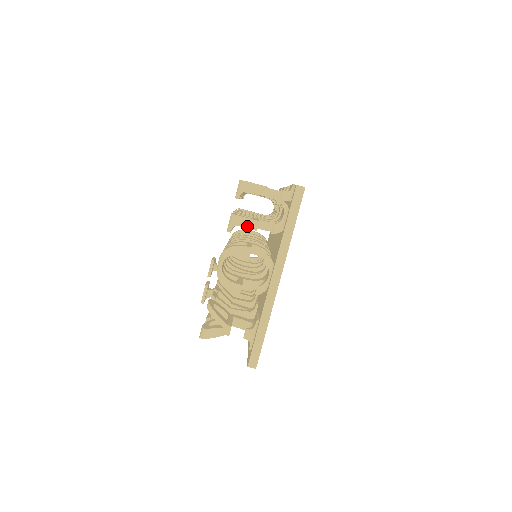
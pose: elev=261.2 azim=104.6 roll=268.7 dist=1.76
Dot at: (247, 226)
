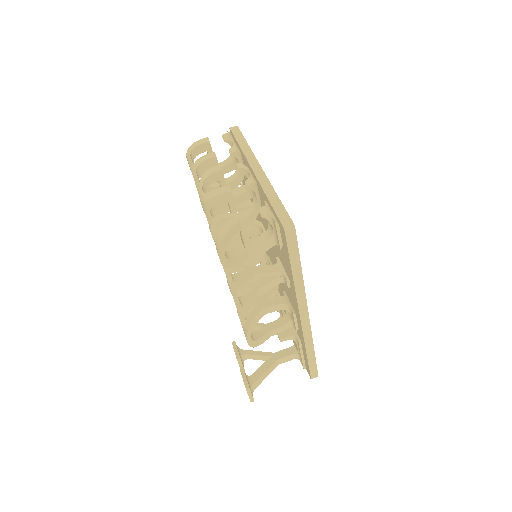
Dot at: (206, 158)
